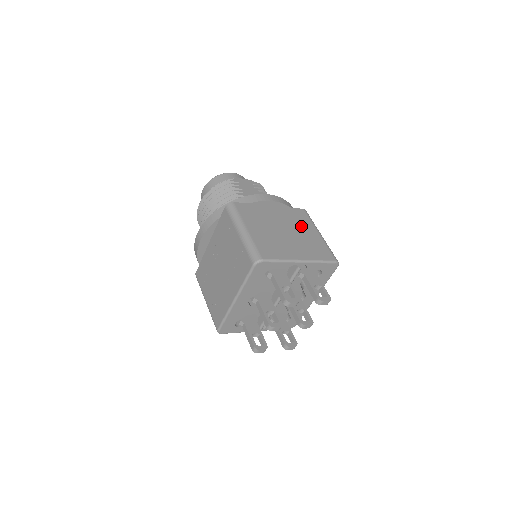
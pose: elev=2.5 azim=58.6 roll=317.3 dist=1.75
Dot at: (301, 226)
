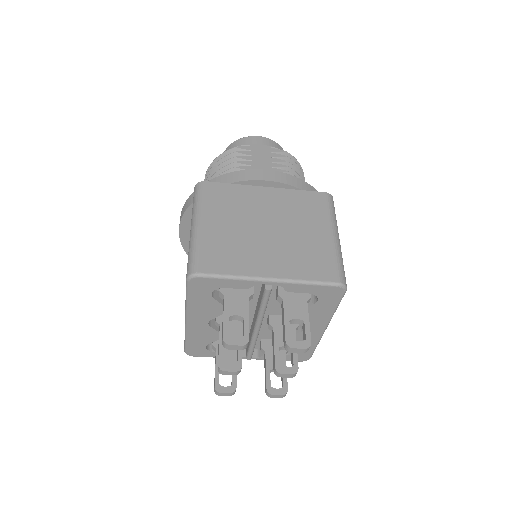
Dot at: (304, 221)
